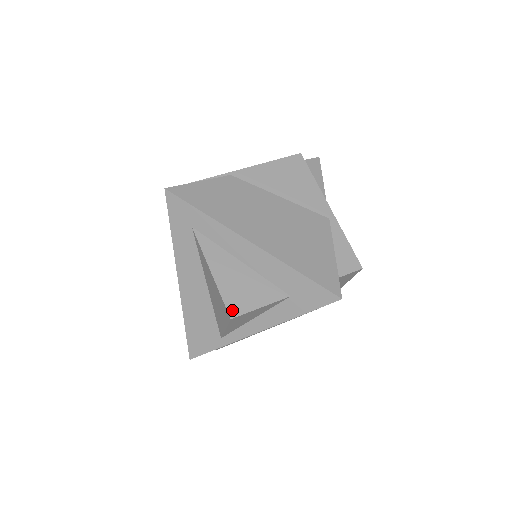
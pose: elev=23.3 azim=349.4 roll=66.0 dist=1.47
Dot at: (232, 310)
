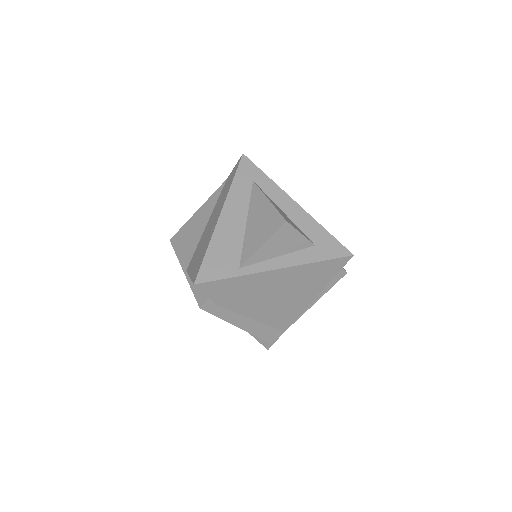
Dot at: (286, 219)
